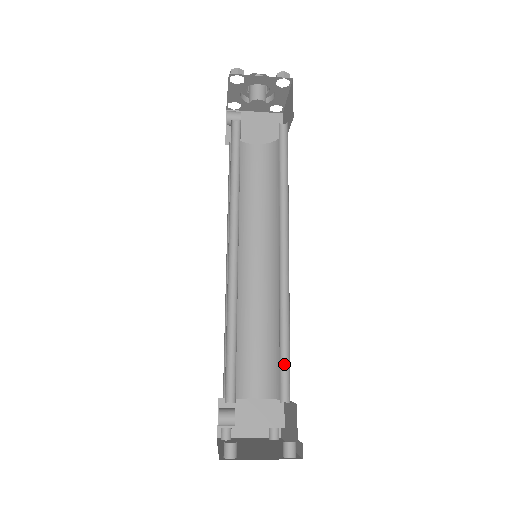
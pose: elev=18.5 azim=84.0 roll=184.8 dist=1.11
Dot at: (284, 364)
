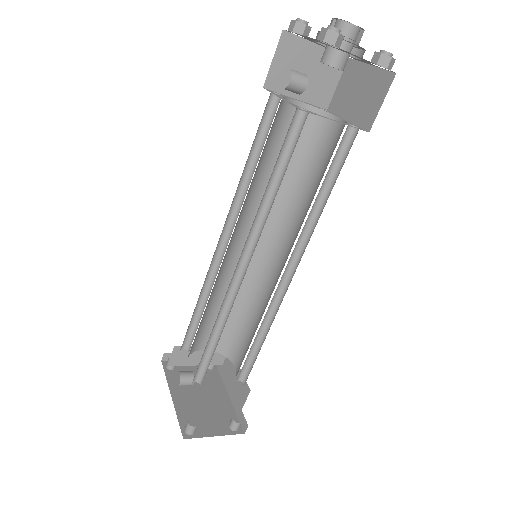
Dot at: (249, 357)
